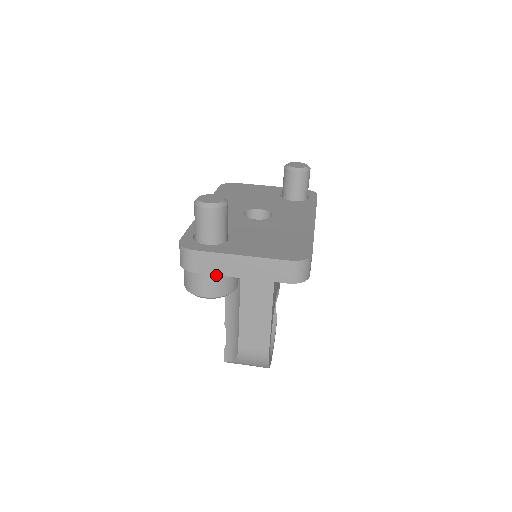
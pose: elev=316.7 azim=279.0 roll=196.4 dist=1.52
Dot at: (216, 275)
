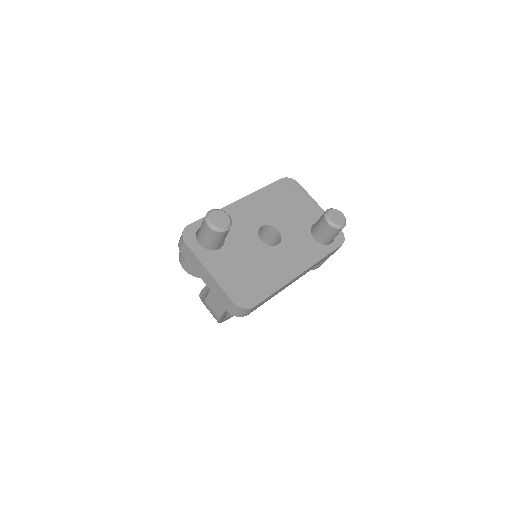
Dot at: occluded
